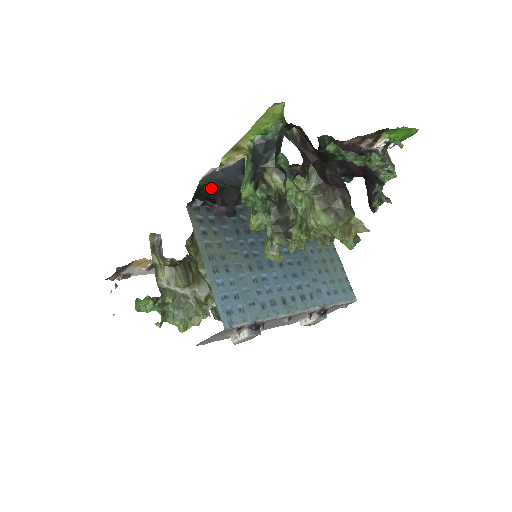
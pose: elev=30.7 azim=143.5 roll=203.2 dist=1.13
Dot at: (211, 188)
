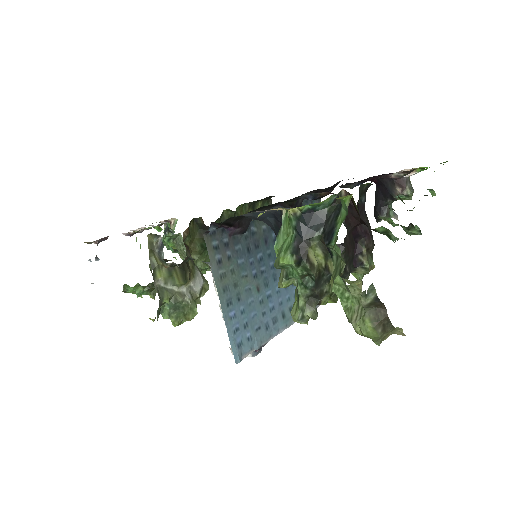
Dot at: (233, 218)
